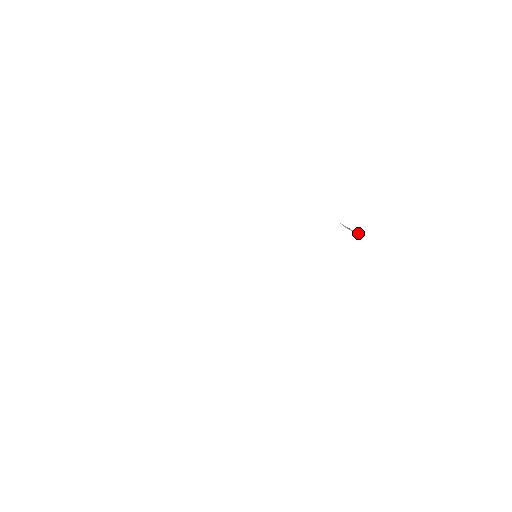
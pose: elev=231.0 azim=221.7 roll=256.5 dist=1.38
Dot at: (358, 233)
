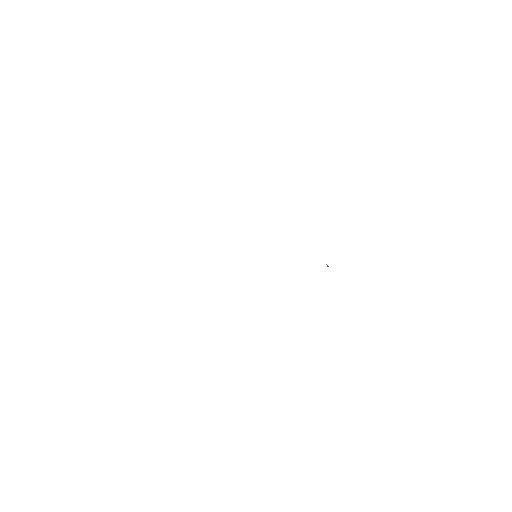
Dot at: occluded
